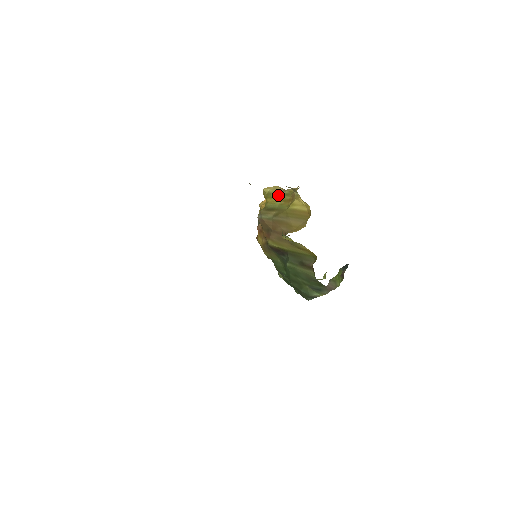
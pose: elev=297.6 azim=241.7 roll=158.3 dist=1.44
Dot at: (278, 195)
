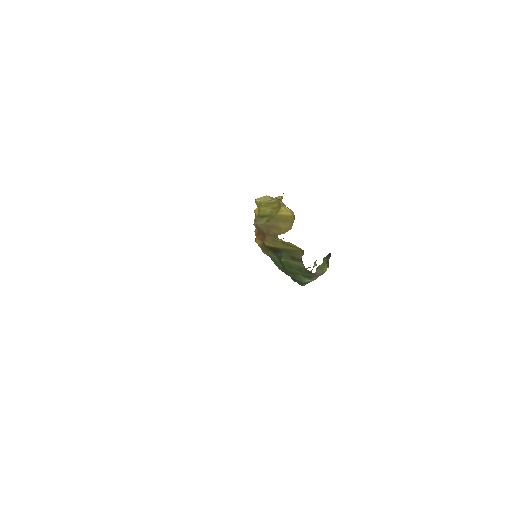
Dot at: (268, 204)
